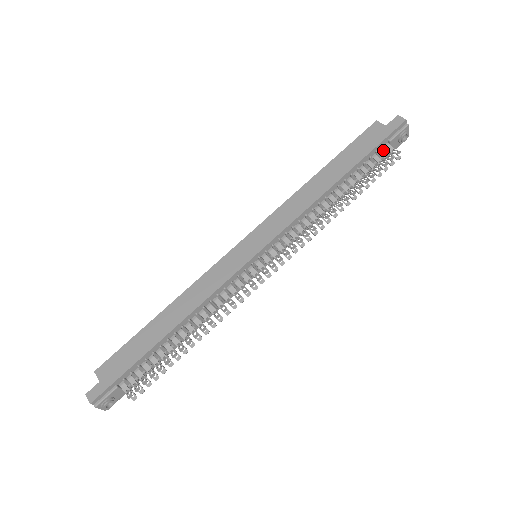
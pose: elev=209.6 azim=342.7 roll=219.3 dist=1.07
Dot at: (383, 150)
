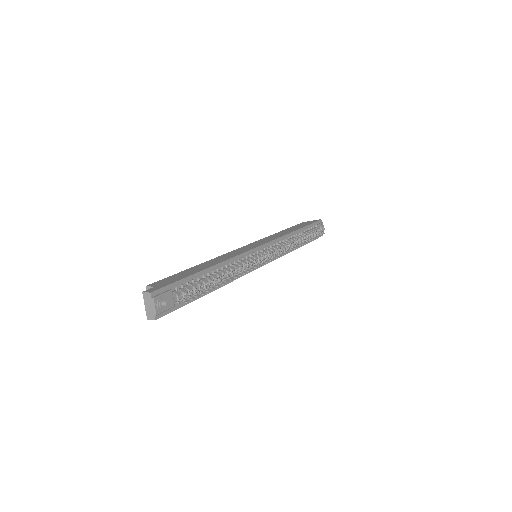
Dot at: (314, 228)
